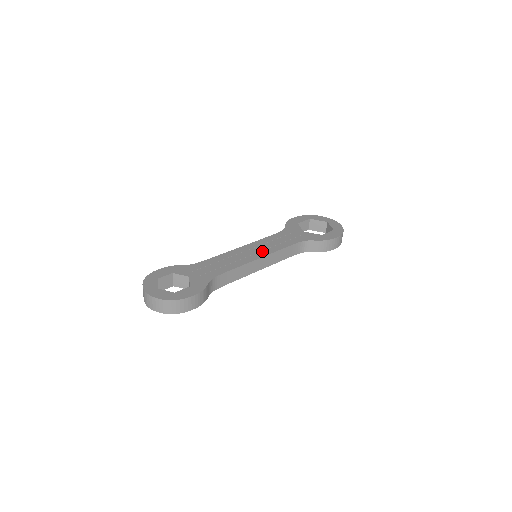
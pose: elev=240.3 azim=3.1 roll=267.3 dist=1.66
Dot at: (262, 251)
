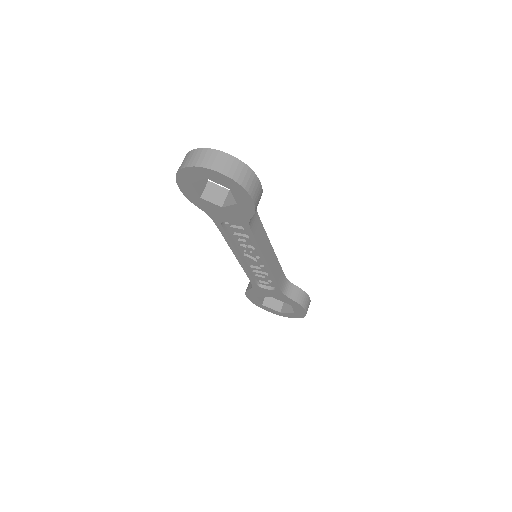
Dot at: occluded
